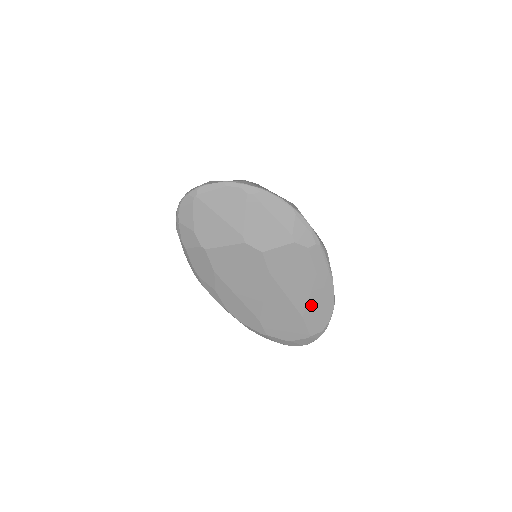
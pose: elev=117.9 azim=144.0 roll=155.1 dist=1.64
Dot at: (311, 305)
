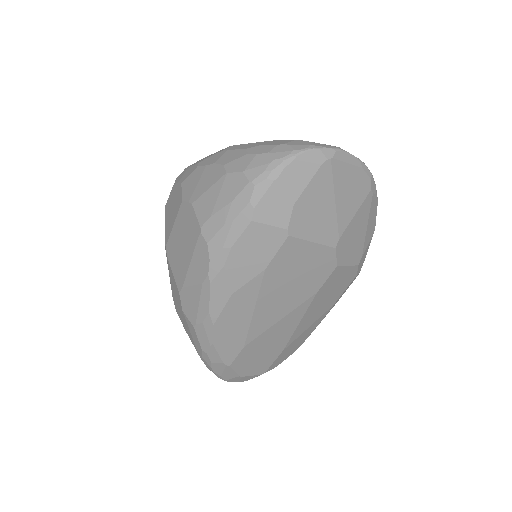
Dot at: (299, 337)
